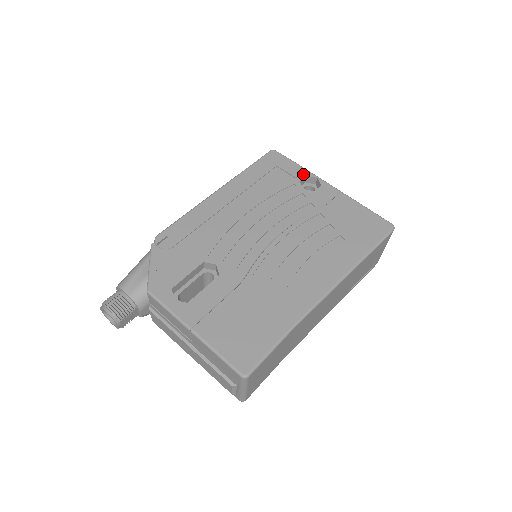
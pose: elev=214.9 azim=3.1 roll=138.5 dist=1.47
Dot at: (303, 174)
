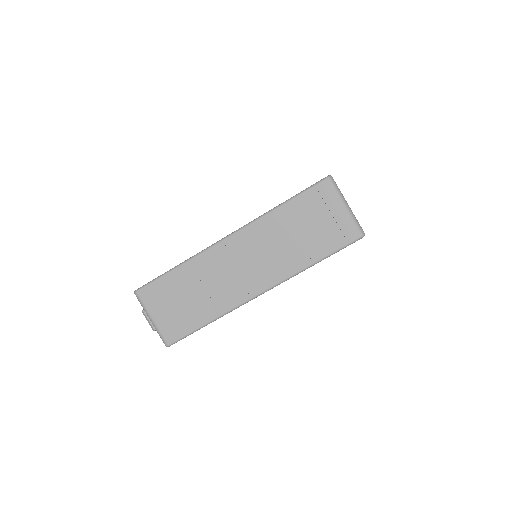
Dot at: occluded
